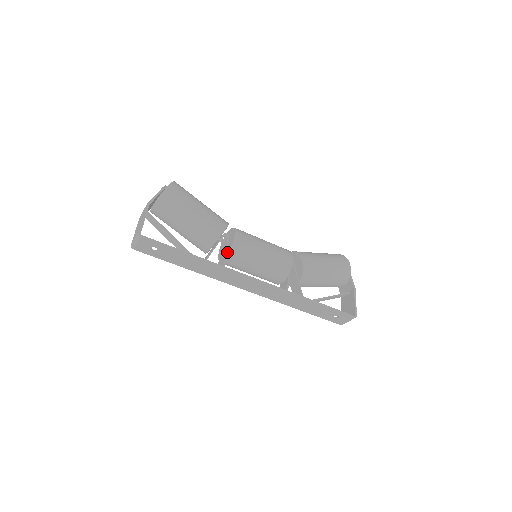
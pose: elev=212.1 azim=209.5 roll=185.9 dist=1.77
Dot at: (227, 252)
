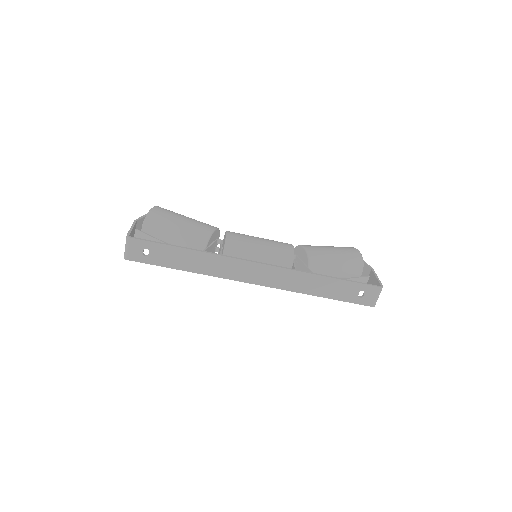
Dot at: (223, 250)
